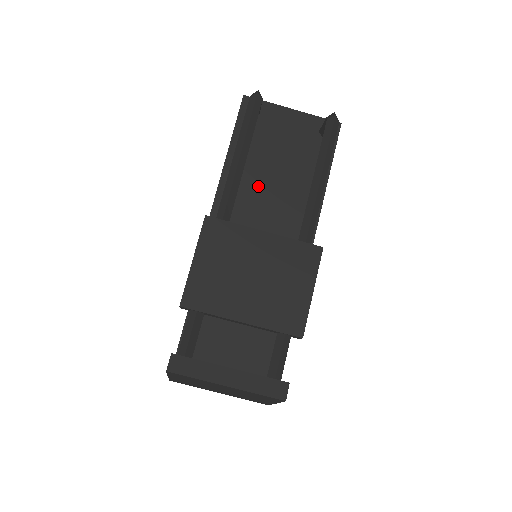
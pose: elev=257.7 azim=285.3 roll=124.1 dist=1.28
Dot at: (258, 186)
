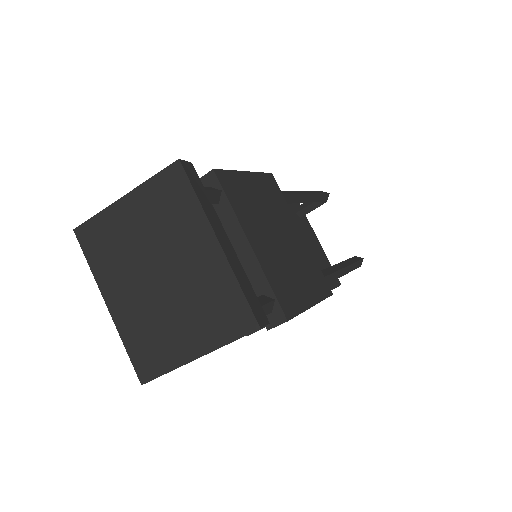
Dot at: occluded
